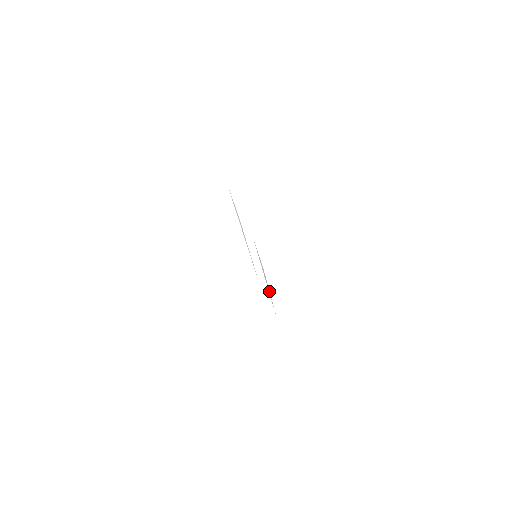
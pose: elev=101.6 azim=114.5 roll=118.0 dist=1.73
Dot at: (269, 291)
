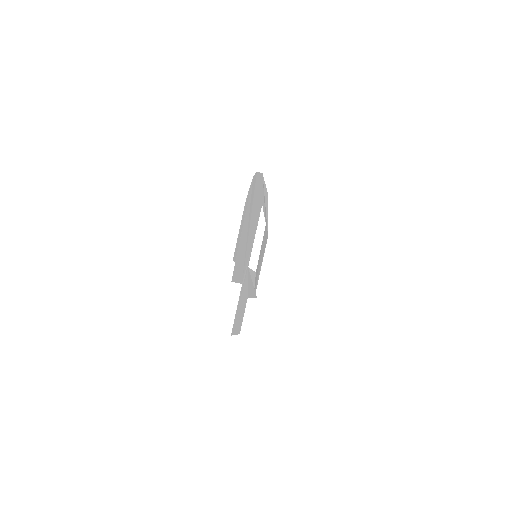
Dot at: (254, 284)
